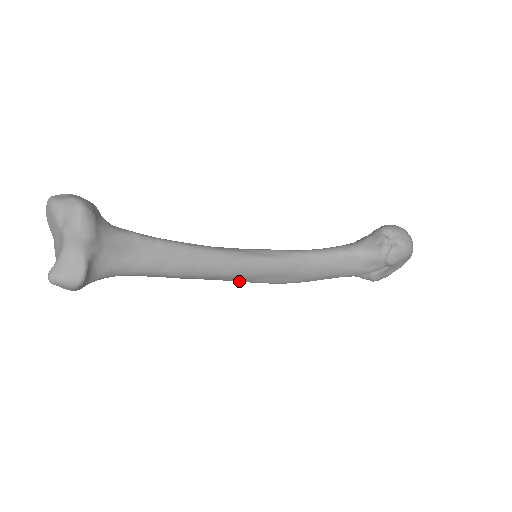
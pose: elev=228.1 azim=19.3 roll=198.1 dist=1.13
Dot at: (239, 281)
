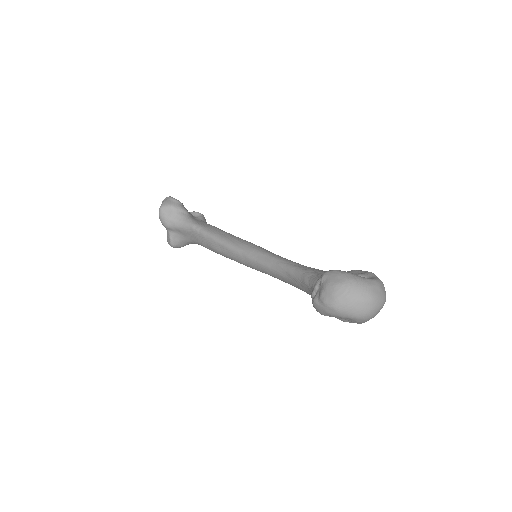
Dot at: occluded
